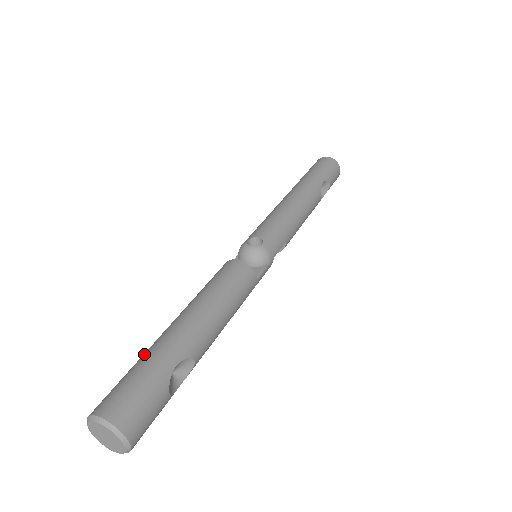
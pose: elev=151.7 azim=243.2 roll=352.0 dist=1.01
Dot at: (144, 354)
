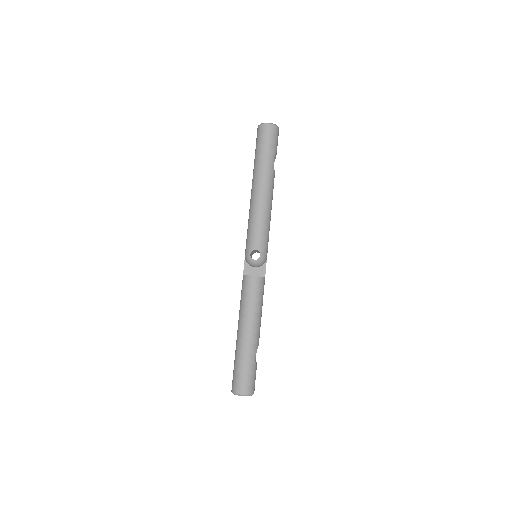
Dot at: (238, 356)
